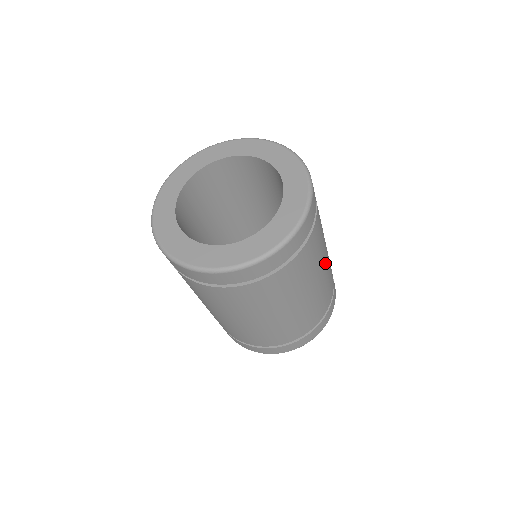
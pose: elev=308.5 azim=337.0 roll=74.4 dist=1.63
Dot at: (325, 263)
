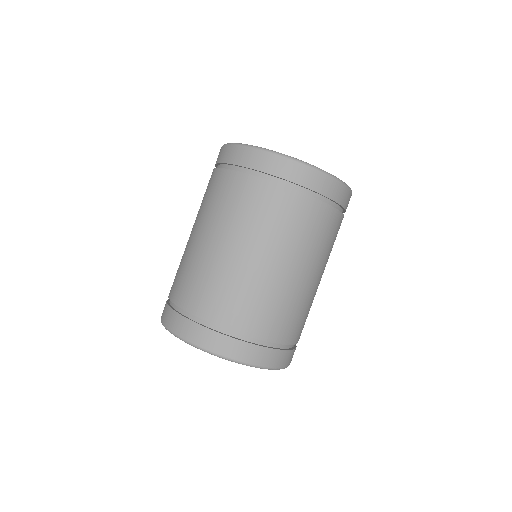
Dot at: occluded
